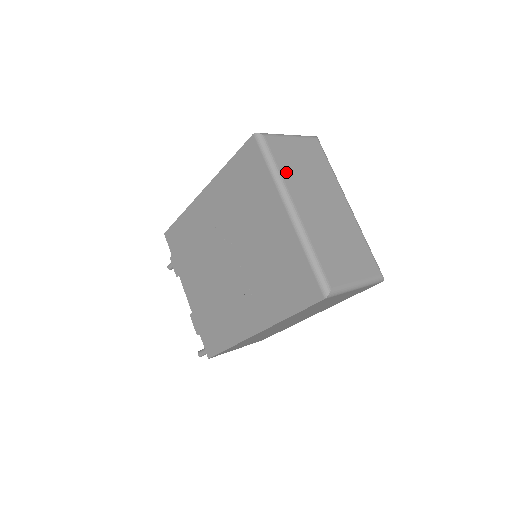
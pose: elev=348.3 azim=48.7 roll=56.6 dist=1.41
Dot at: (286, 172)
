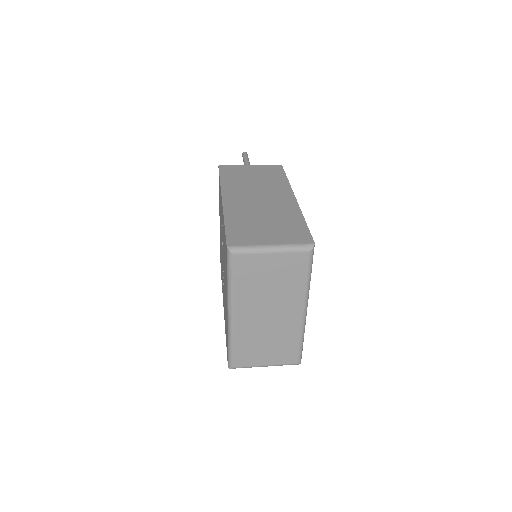
Dot at: (241, 287)
